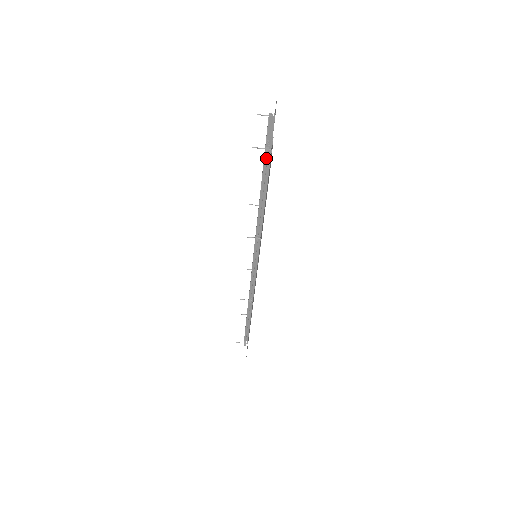
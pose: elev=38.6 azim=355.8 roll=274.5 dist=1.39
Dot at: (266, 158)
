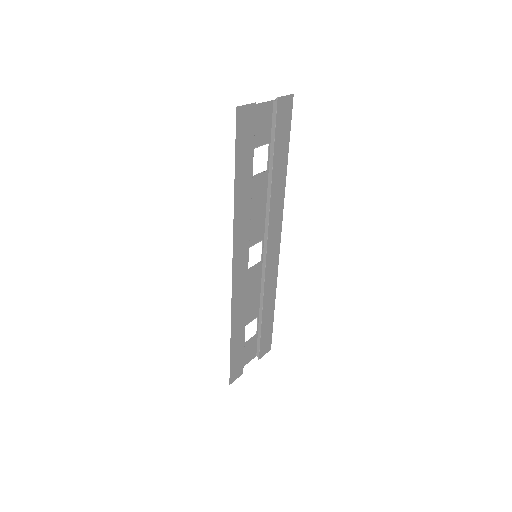
Dot at: (249, 122)
